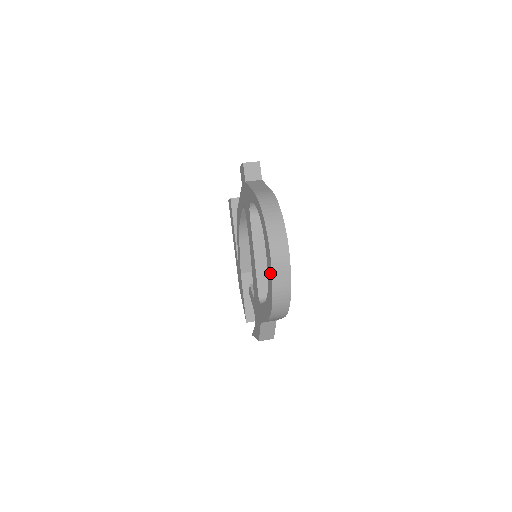
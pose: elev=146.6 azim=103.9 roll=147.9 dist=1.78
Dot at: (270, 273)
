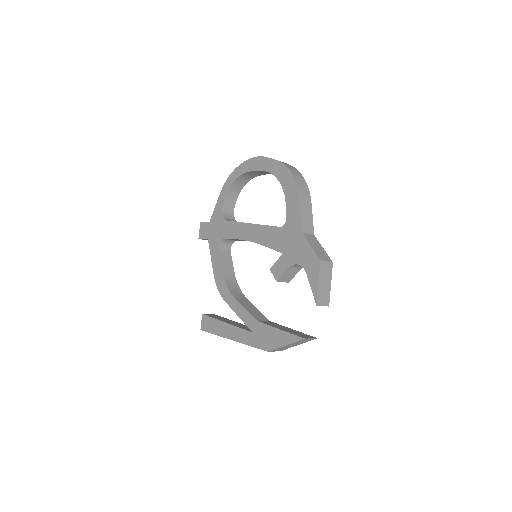
Dot at: (267, 162)
